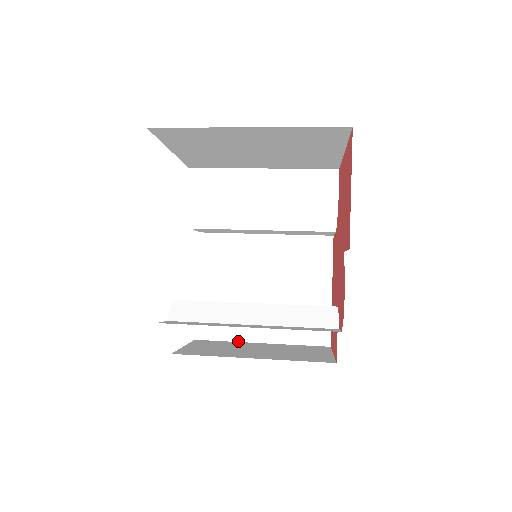
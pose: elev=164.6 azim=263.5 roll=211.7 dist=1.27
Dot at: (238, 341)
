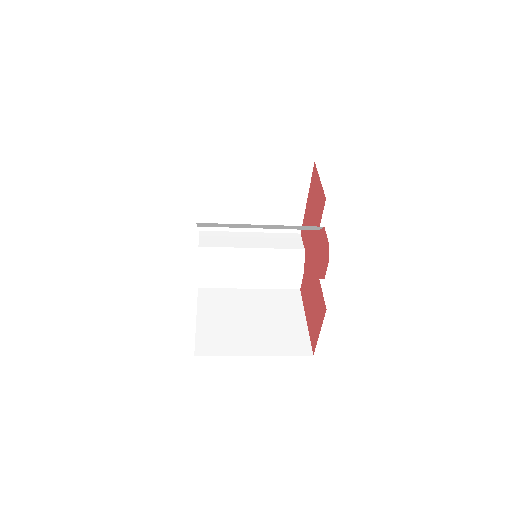
Dot at: (234, 355)
